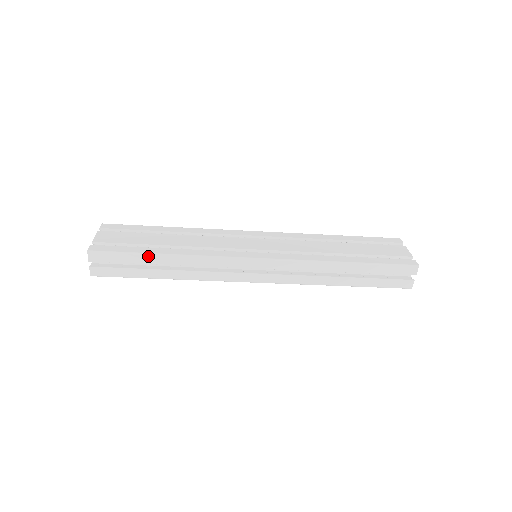
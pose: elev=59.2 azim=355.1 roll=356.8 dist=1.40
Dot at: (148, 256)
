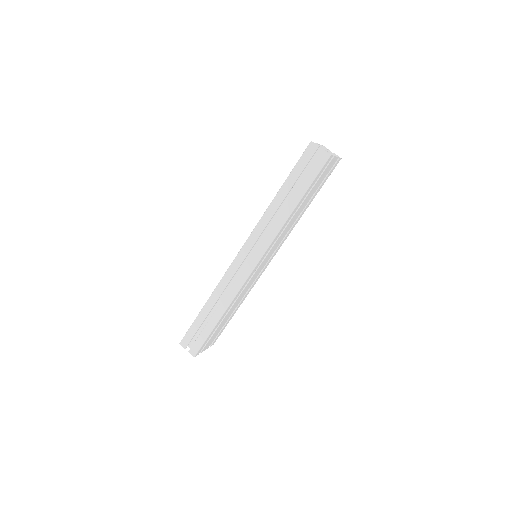
Dot at: (200, 315)
